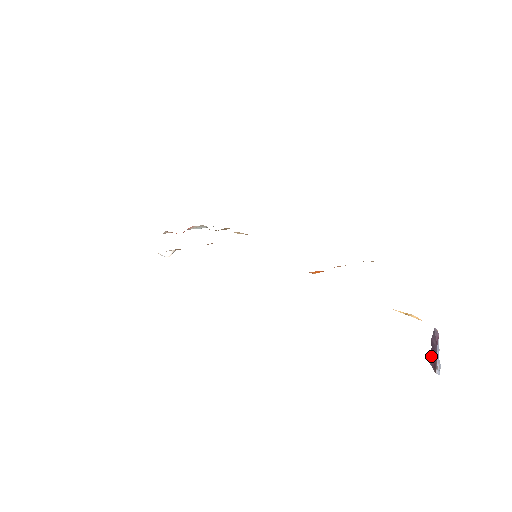
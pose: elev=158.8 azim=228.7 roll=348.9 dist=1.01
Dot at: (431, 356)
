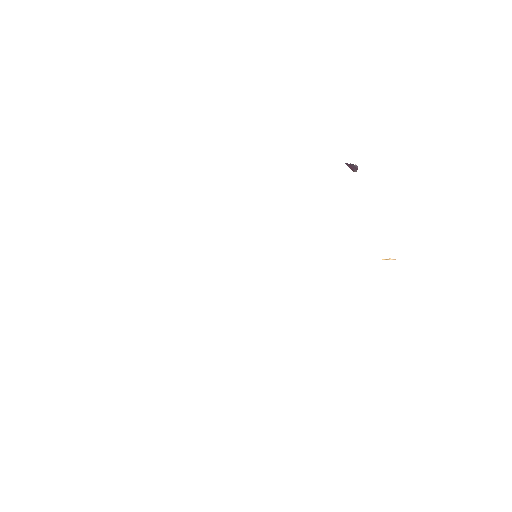
Dot at: (348, 165)
